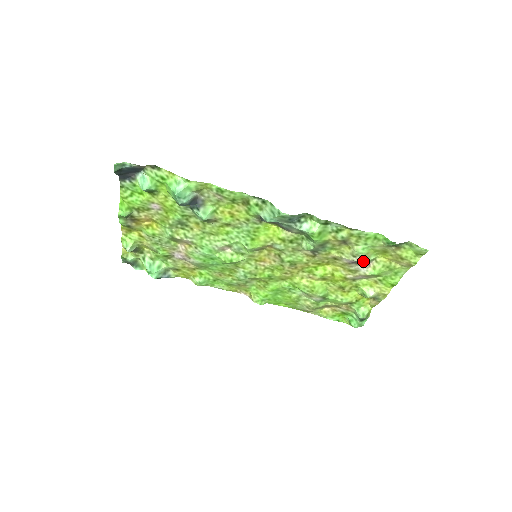
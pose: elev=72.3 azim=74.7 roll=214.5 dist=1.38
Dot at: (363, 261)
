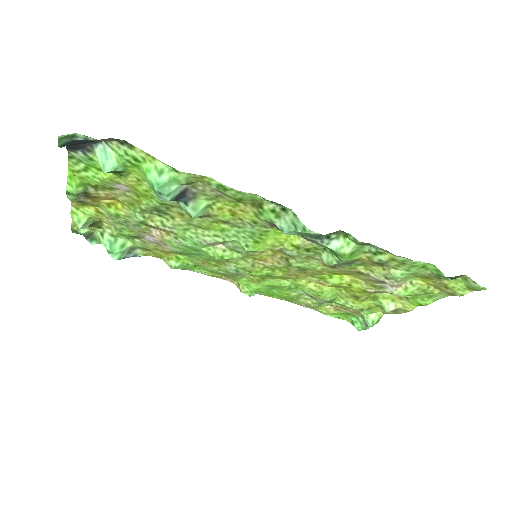
Dot at: (397, 285)
